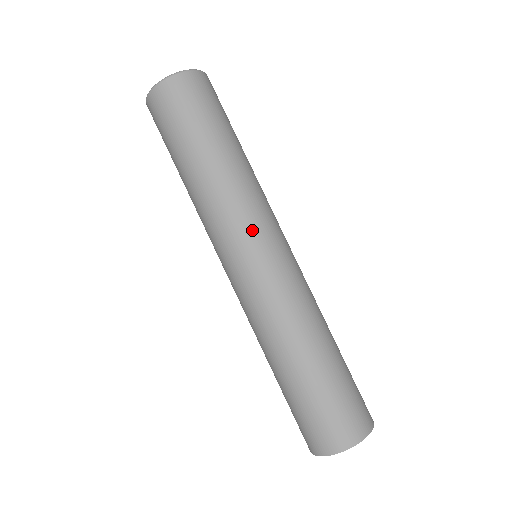
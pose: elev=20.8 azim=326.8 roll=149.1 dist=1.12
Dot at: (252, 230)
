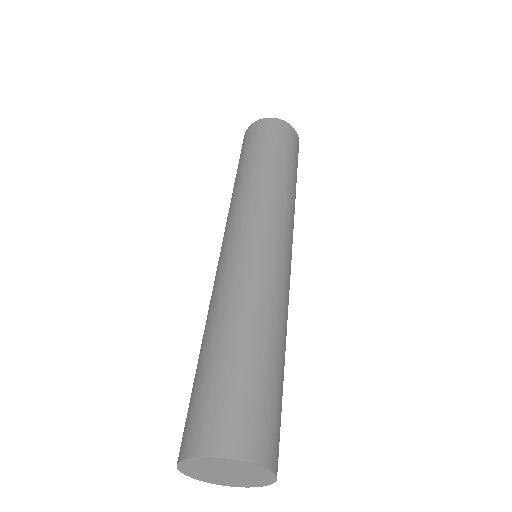
Dot at: (279, 221)
